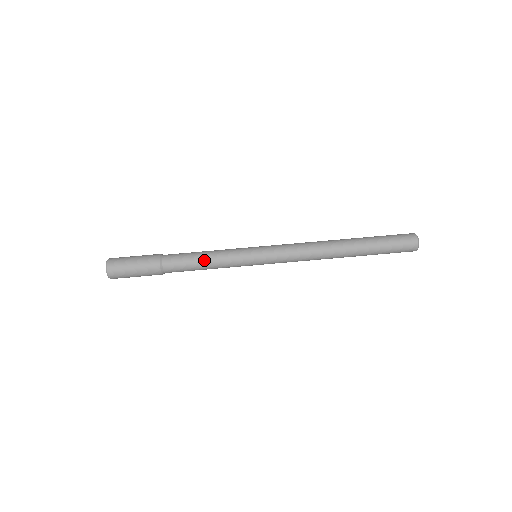
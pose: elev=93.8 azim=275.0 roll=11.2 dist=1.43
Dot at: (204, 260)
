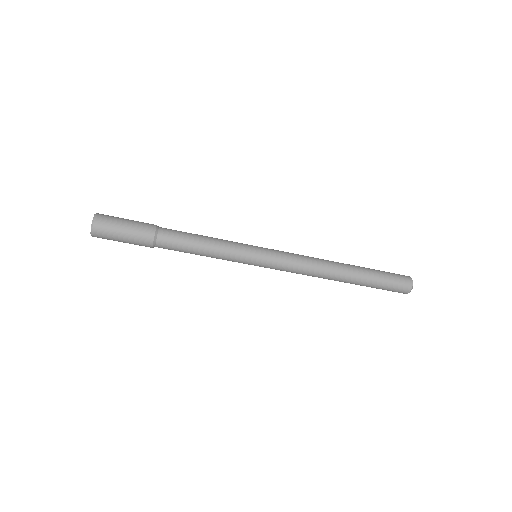
Dot at: (202, 251)
